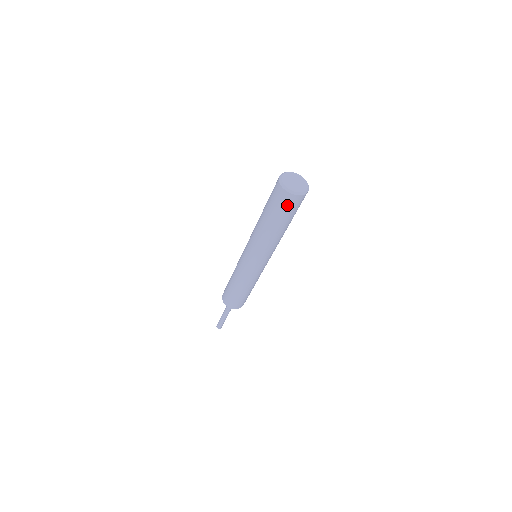
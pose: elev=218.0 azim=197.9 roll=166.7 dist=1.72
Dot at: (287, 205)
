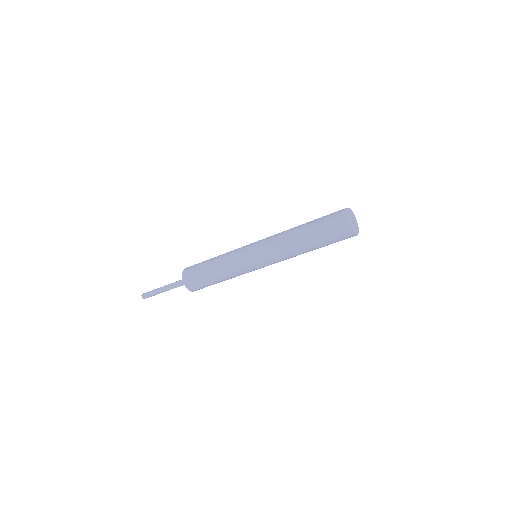
Dot at: (342, 239)
